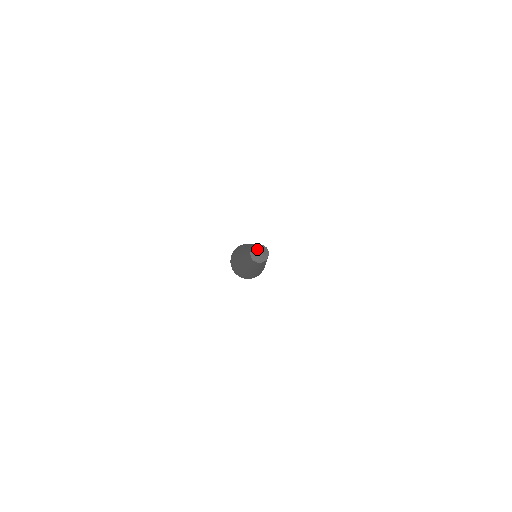
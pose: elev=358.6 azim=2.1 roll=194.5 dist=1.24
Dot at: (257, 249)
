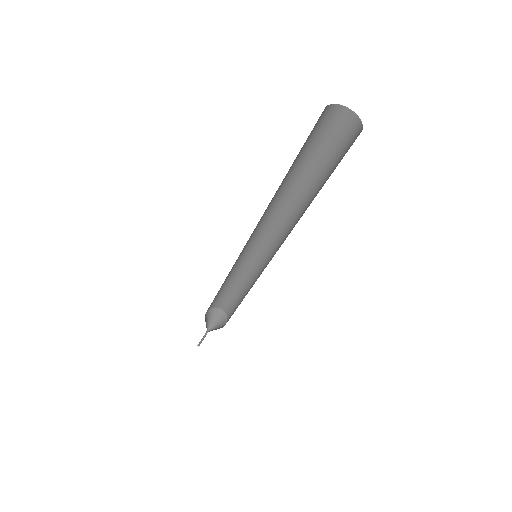
Dot at: (206, 322)
